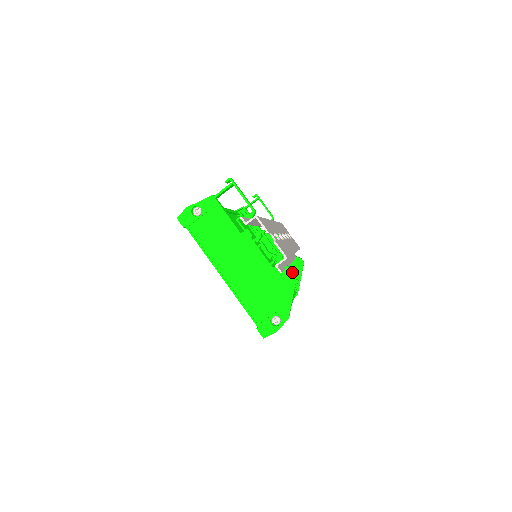
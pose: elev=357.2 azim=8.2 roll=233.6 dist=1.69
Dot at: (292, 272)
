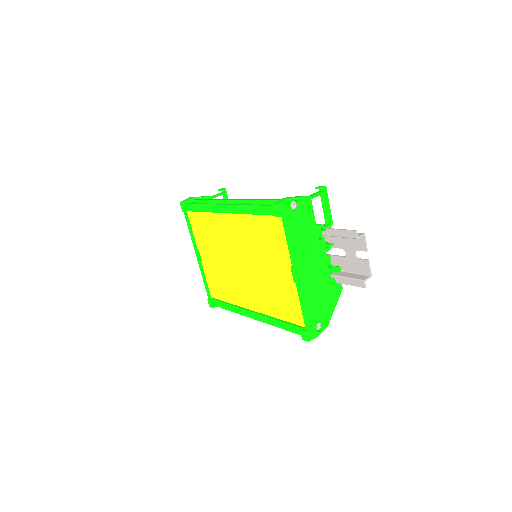
Dot at: (340, 286)
